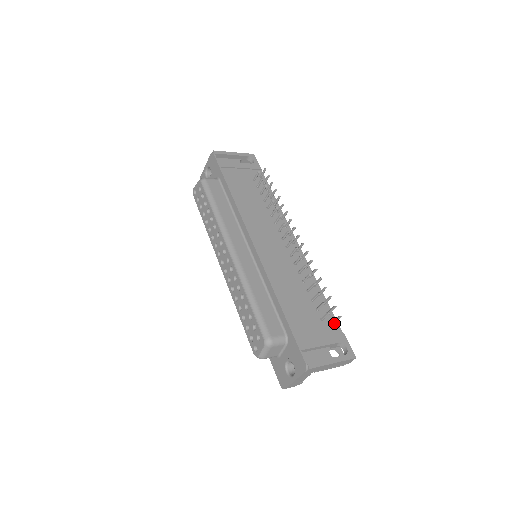
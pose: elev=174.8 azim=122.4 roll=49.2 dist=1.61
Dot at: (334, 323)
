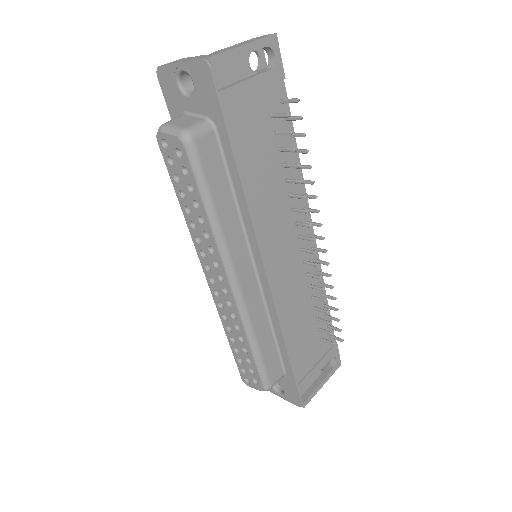
Dot at: (331, 337)
